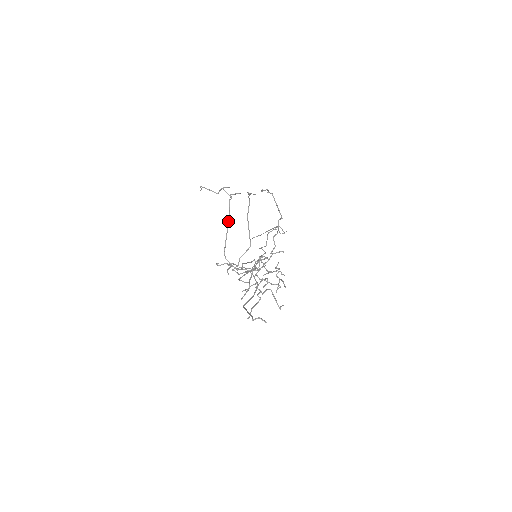
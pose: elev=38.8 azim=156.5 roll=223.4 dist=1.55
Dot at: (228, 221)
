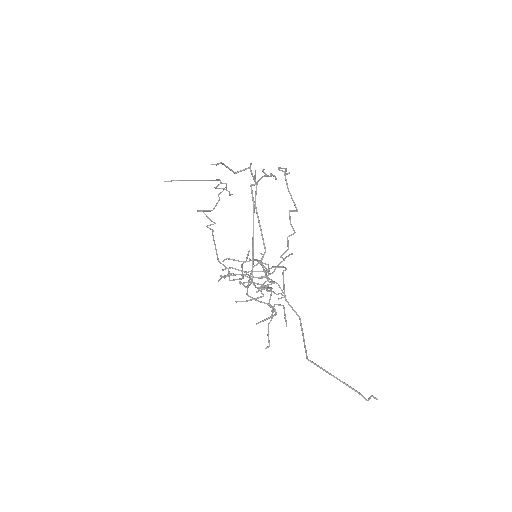
Dot at: occluded
